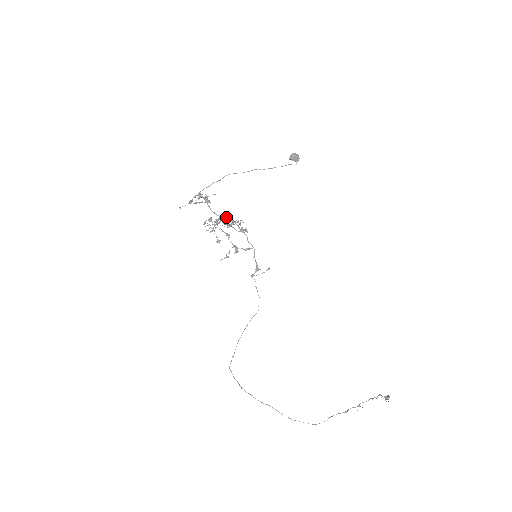
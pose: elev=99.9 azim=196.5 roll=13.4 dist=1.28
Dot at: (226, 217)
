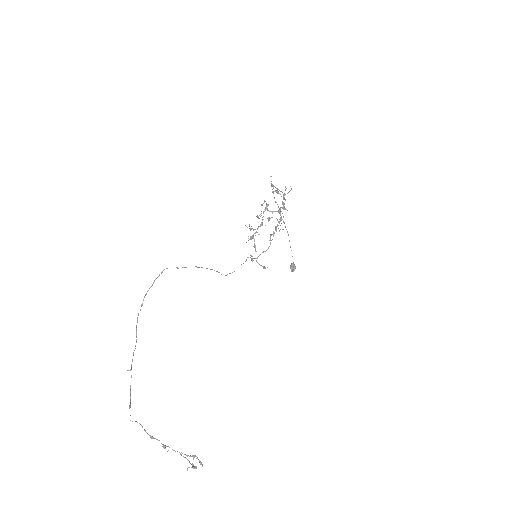
Dot at: (281, 216)
